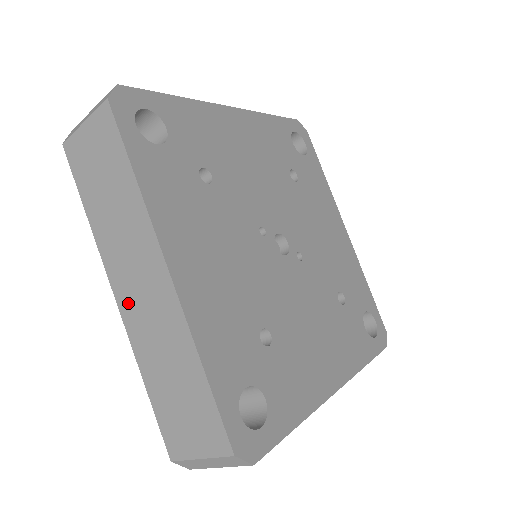
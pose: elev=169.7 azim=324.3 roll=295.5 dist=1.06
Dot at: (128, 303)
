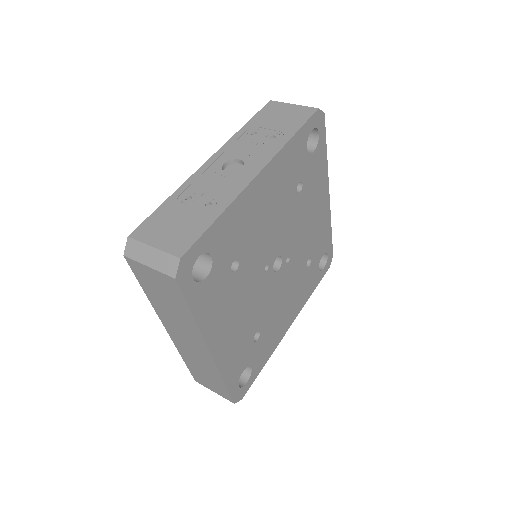
Dot at: (176, 338)
